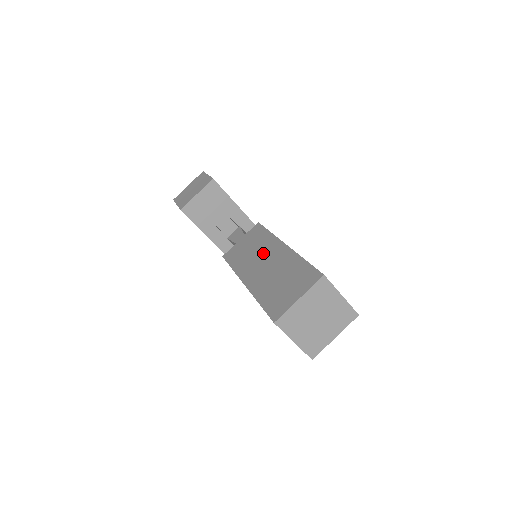
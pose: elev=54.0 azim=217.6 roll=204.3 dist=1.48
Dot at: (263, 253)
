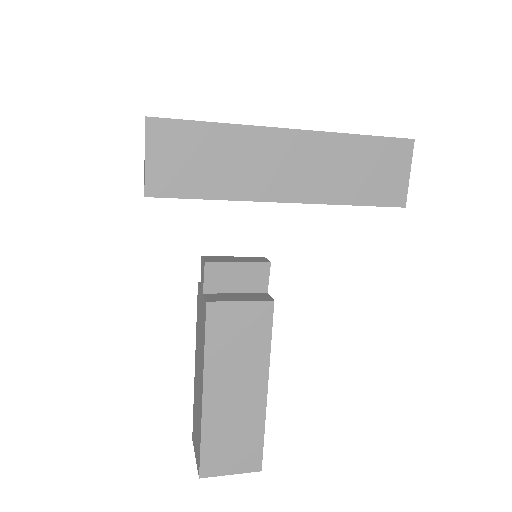
Dot at: (199, 363)
